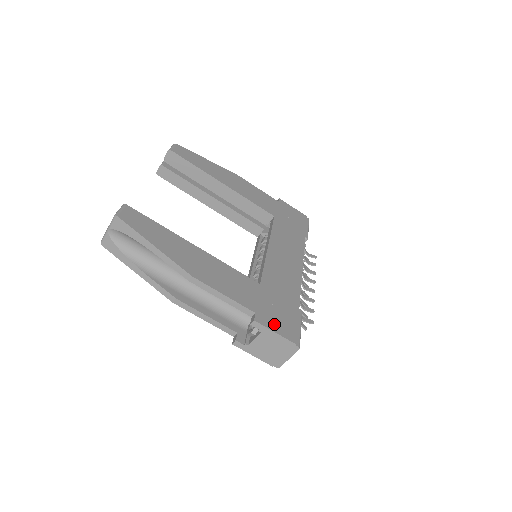
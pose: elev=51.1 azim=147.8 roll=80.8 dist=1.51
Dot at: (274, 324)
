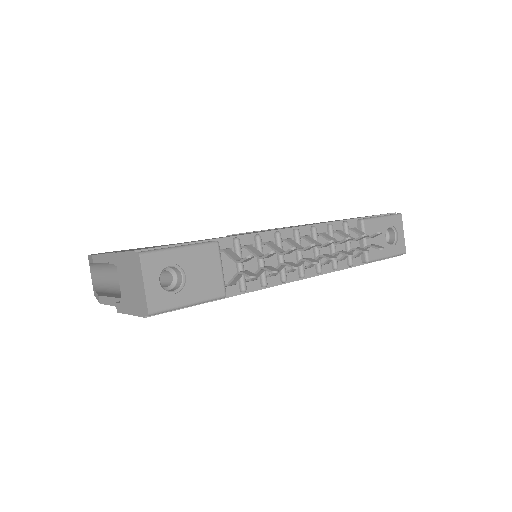
Dot at: occluded
